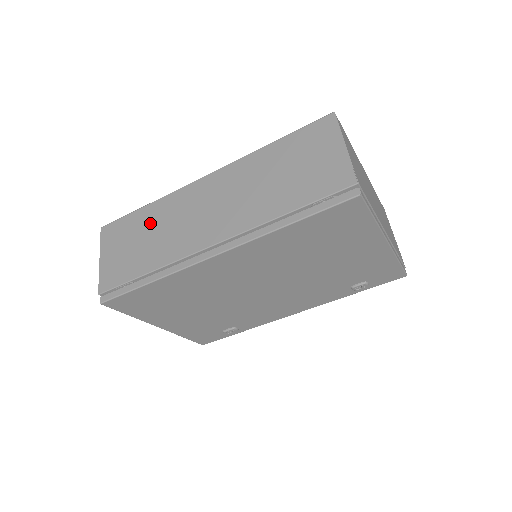
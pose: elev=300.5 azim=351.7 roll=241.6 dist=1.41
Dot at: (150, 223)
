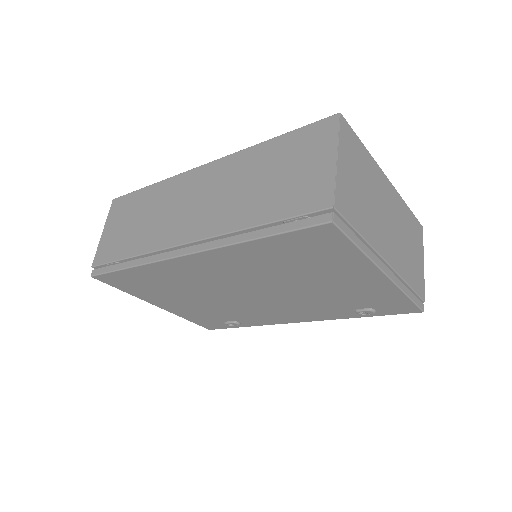
Dot at: (148, 205)
